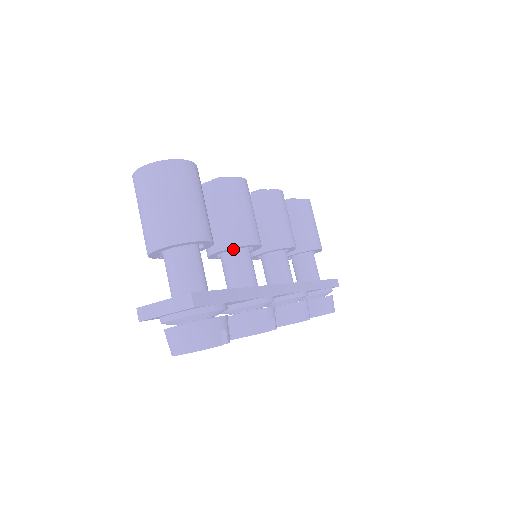
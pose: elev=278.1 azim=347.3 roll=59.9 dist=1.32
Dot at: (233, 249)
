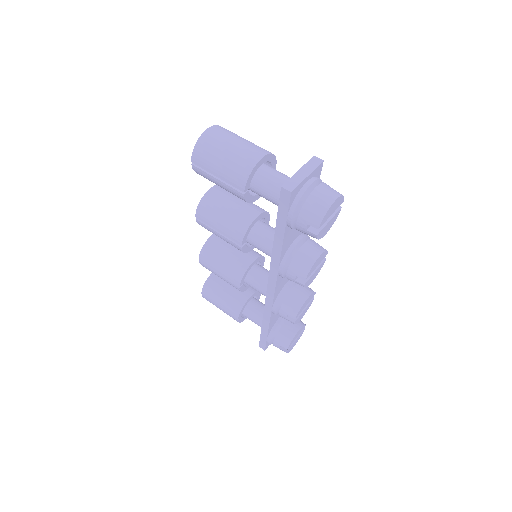
Dot at: (259, 221)
